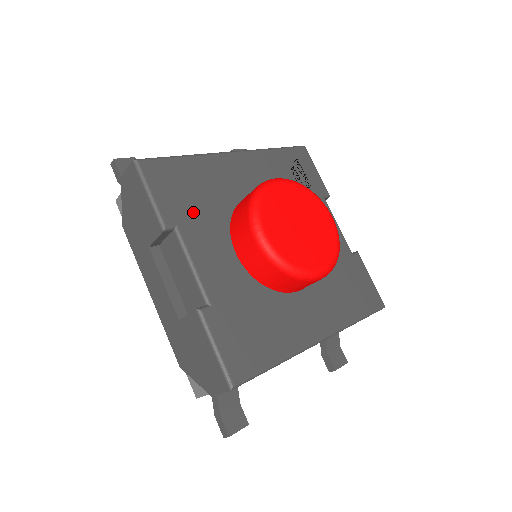
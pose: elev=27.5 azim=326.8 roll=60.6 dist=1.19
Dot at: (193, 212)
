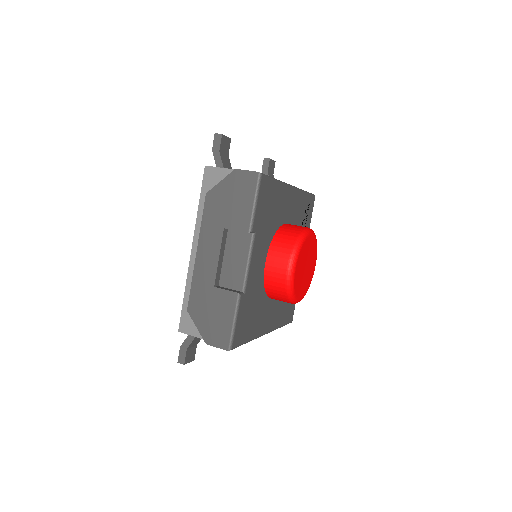
Dot at: (264, 225)
